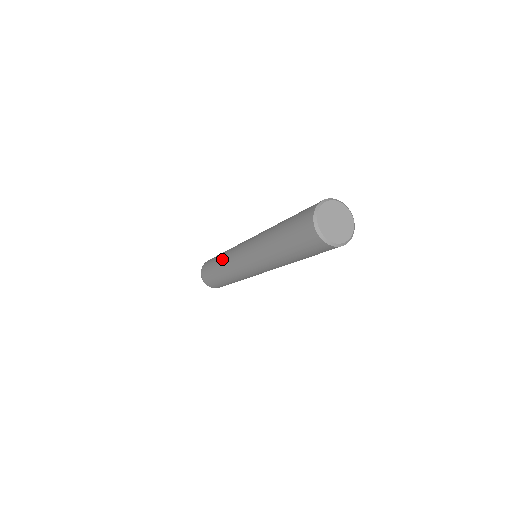
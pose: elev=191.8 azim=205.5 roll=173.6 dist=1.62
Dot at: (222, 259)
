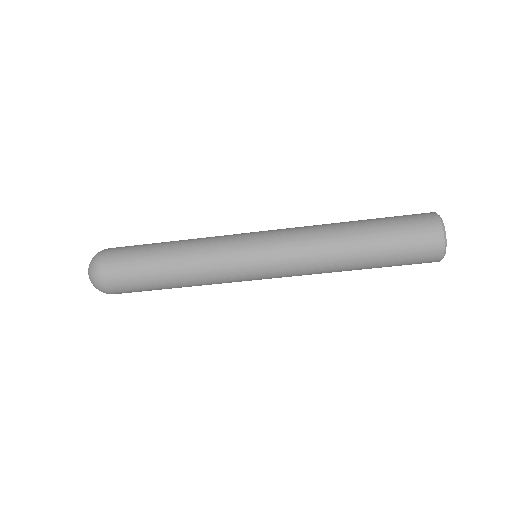
Dot at: (191, 249)
